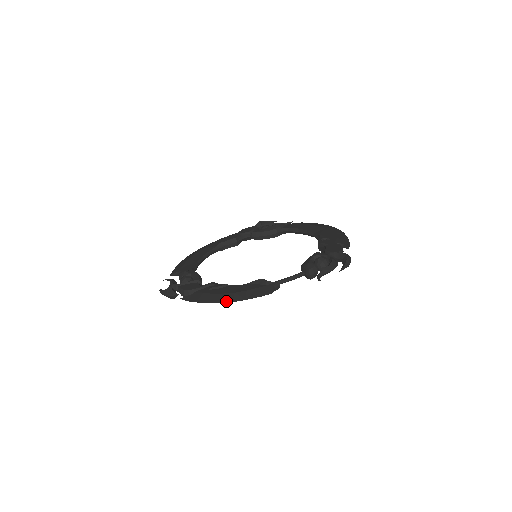
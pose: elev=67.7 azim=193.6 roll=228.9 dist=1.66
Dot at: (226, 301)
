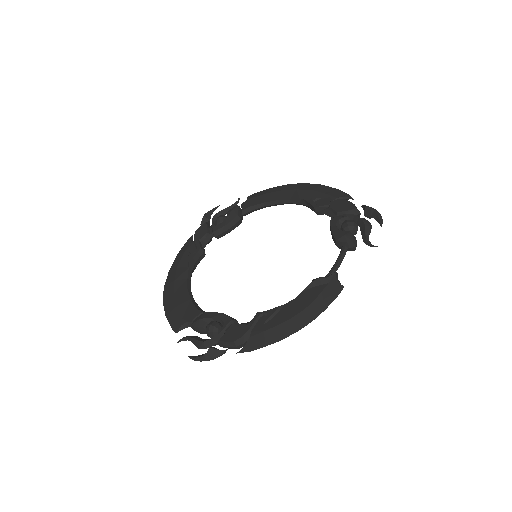
Dot at: (304, 325)
